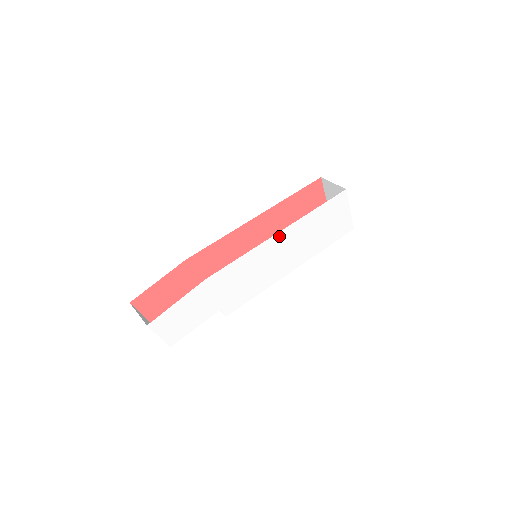
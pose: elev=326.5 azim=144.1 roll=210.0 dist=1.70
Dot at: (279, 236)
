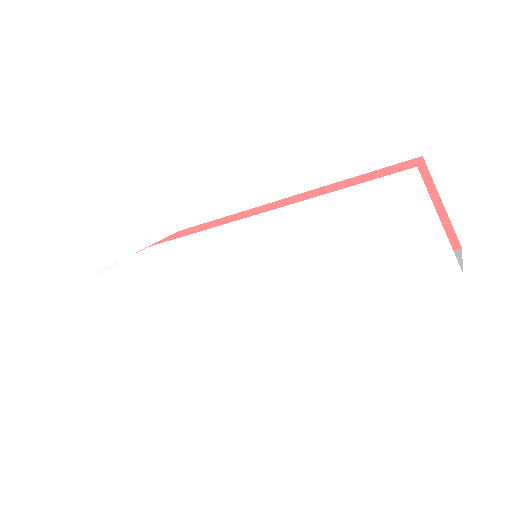
Dot at: (260, 222)
